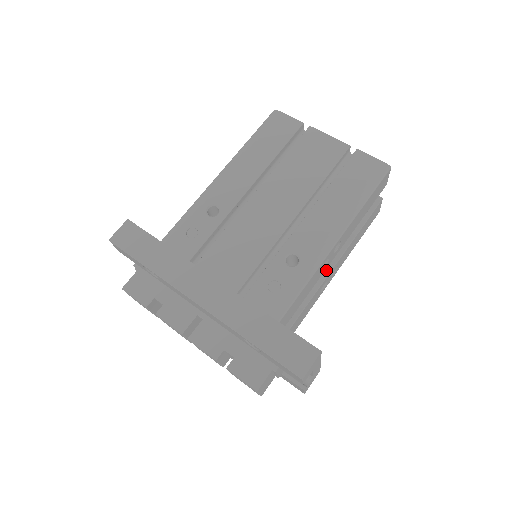
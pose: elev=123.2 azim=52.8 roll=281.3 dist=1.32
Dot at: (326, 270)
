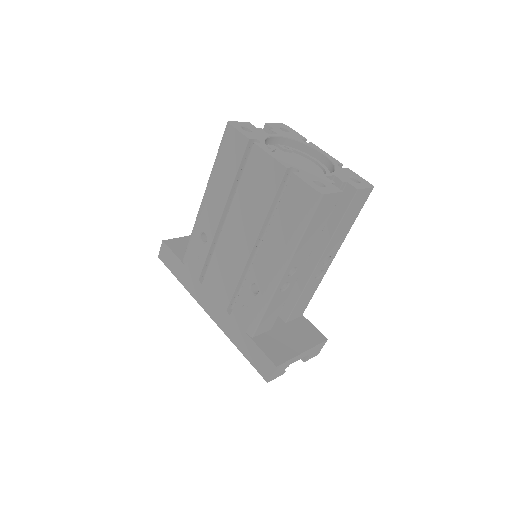
Dot at: (311, 268)
